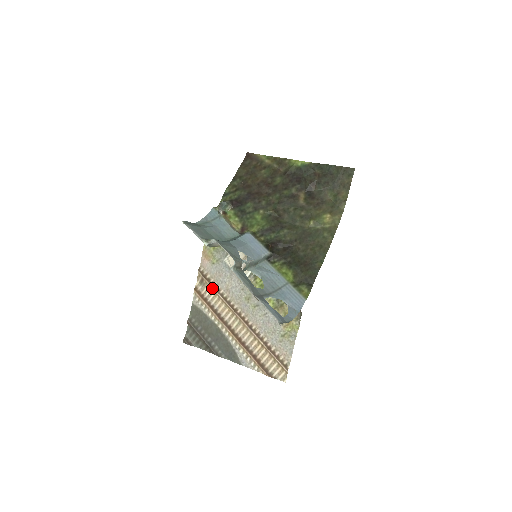
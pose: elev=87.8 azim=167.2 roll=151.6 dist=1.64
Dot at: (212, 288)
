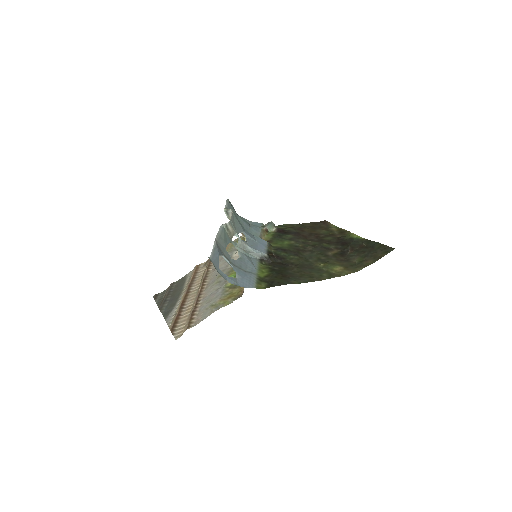
Dot at: (207, 266)
